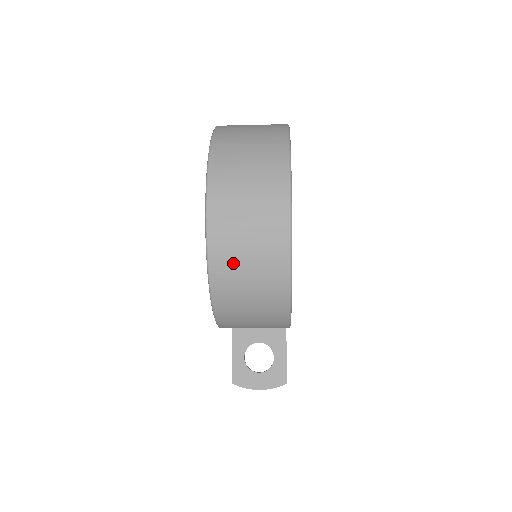
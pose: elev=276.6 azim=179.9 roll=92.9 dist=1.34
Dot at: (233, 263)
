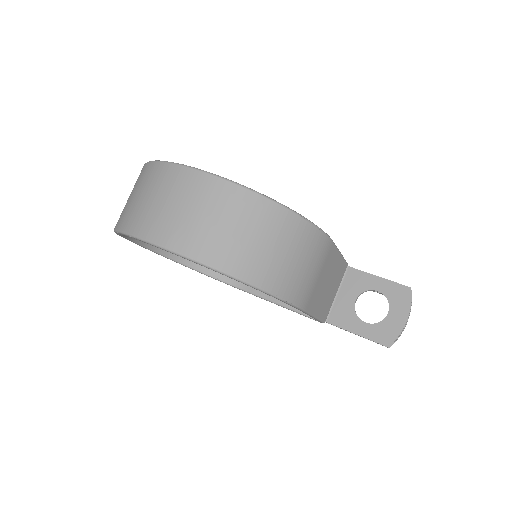
Dot at: (220, 242)
